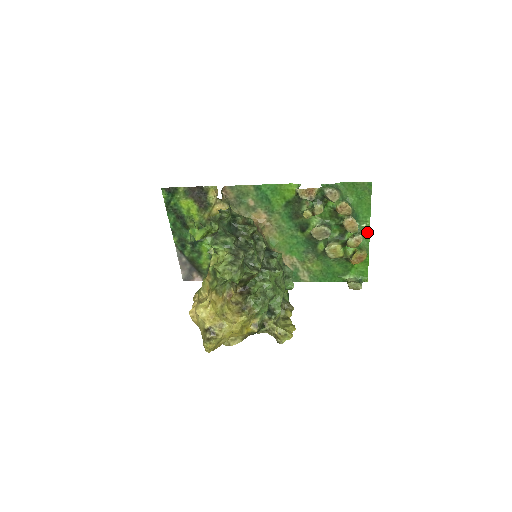
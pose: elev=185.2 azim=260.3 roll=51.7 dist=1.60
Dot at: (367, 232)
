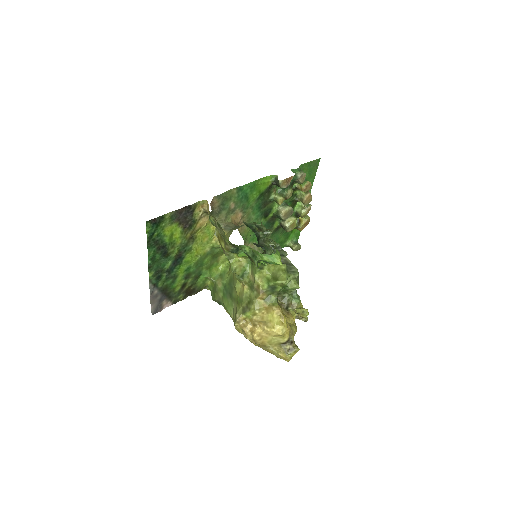
Dot at: occluded
